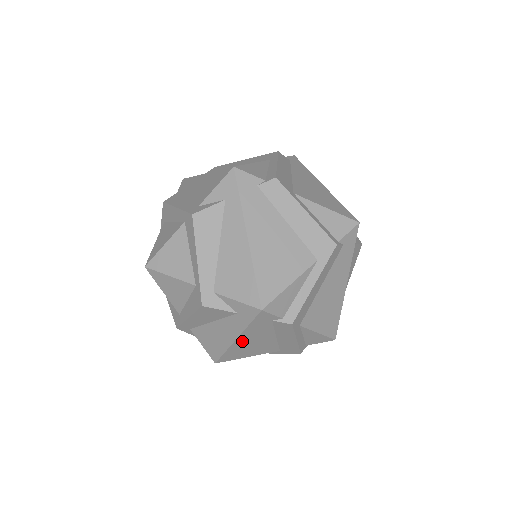
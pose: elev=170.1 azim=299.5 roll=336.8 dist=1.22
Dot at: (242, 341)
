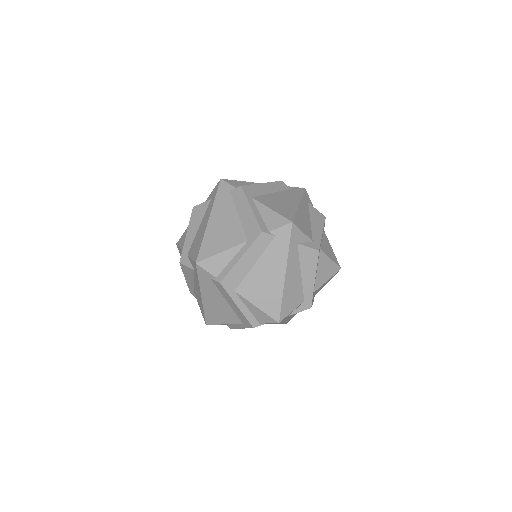
Dot at: occluded
